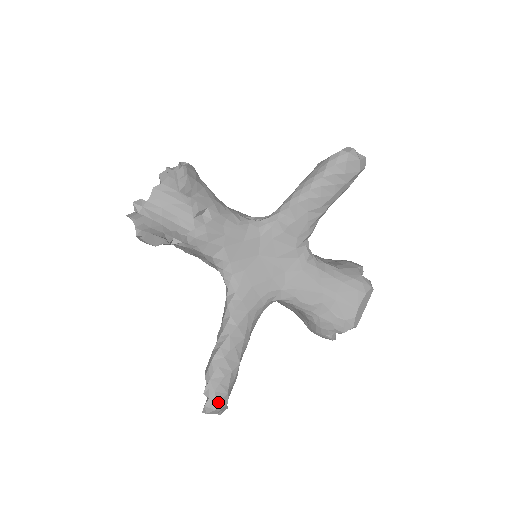
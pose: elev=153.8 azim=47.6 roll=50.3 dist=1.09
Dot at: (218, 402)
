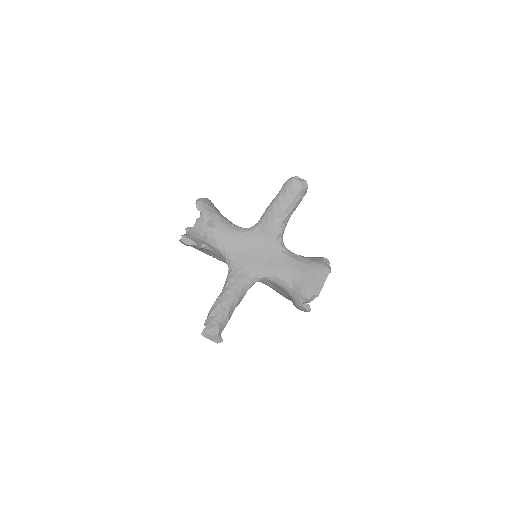
Dot at: (211, 328)
